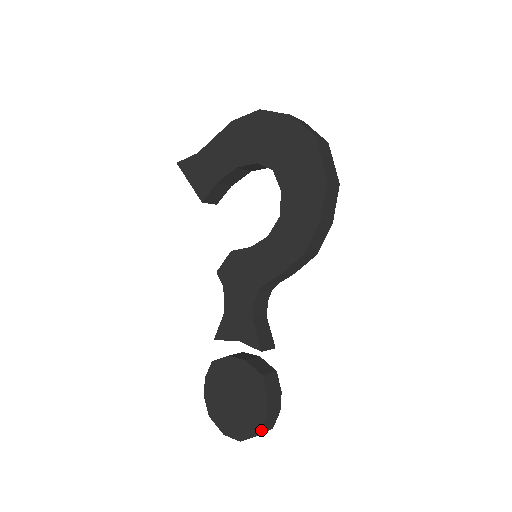
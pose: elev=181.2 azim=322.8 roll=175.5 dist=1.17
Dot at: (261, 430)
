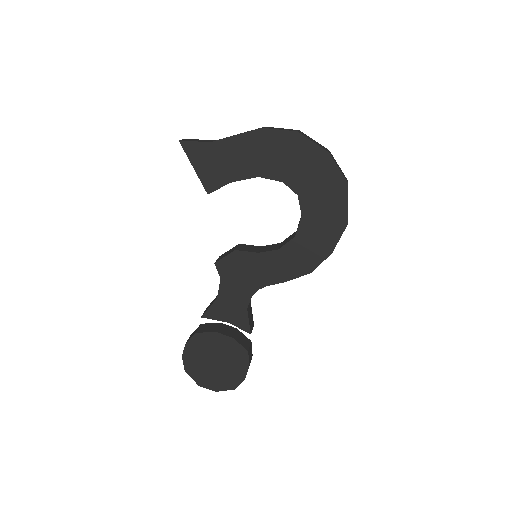
Dot at: occluded
